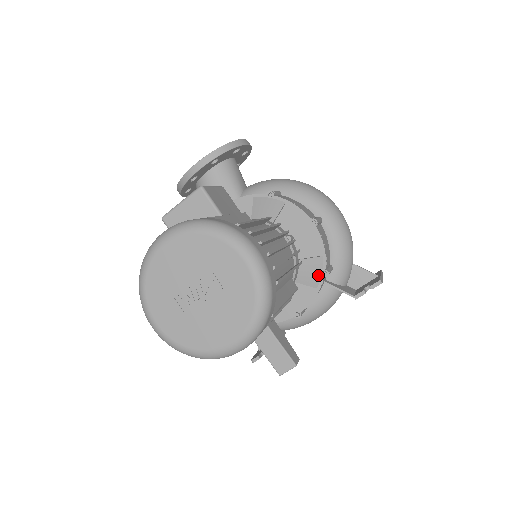
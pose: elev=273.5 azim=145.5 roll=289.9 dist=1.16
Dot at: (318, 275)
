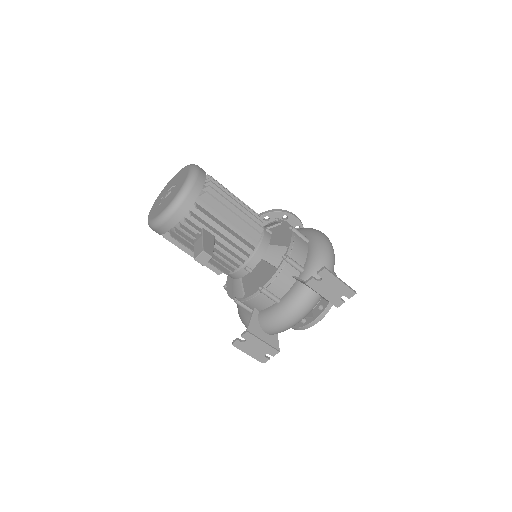
Dot at: (280, 258)
